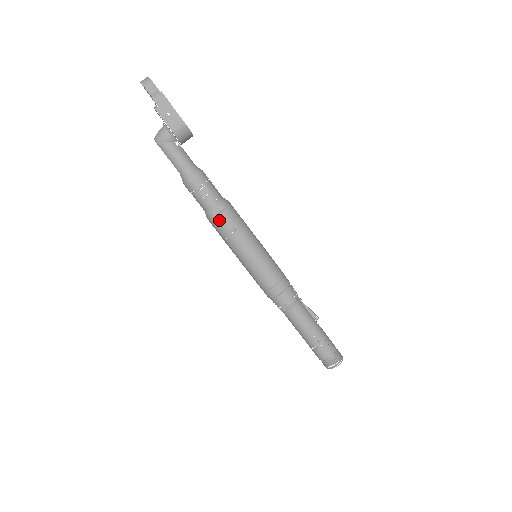
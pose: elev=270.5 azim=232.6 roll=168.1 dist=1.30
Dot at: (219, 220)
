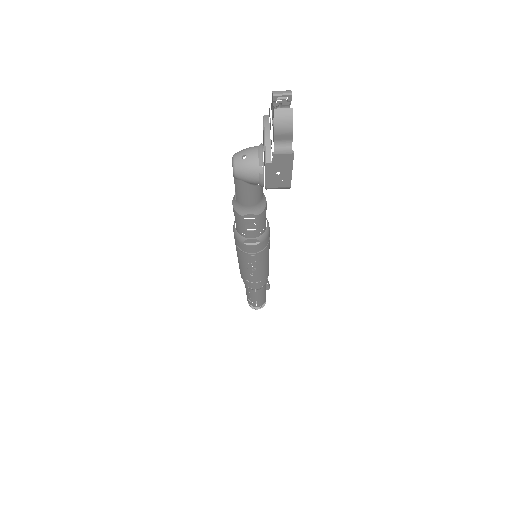
Dot at: (245, 247)
